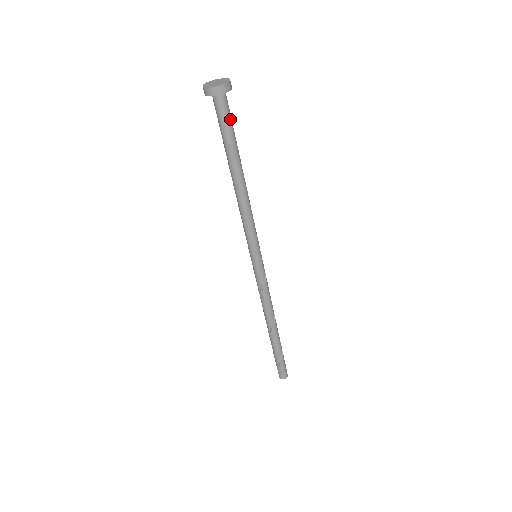
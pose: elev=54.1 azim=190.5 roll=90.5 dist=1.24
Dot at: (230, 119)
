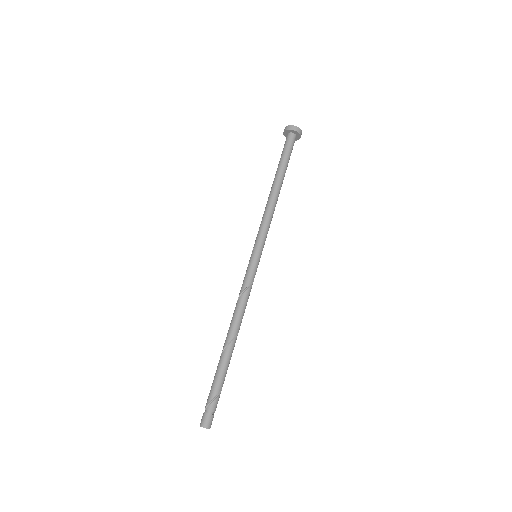
Dot at: occluded
